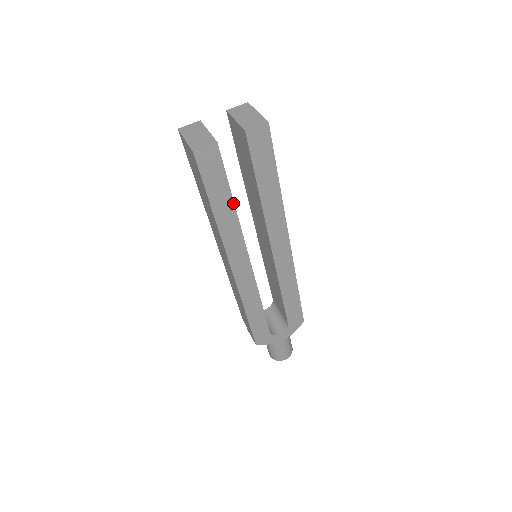
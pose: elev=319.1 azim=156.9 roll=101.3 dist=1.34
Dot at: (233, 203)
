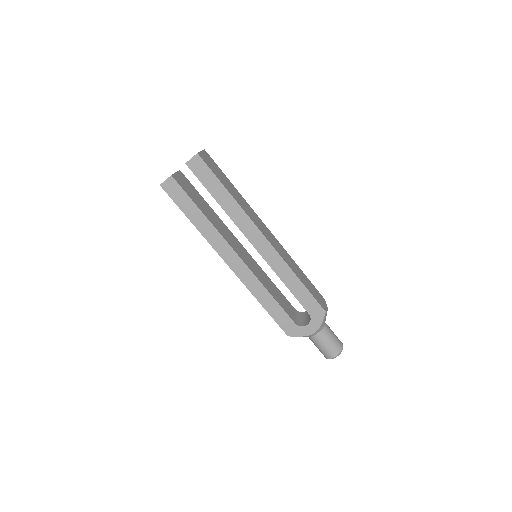
Dot at: (202, 213)
